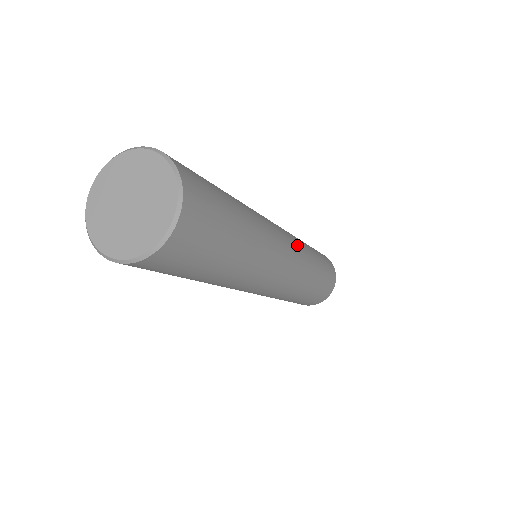
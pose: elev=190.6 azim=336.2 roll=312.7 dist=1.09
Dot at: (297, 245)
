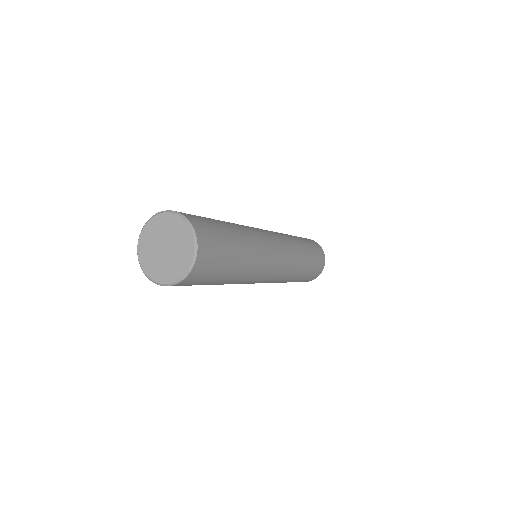
Dot at: (288, 262)
